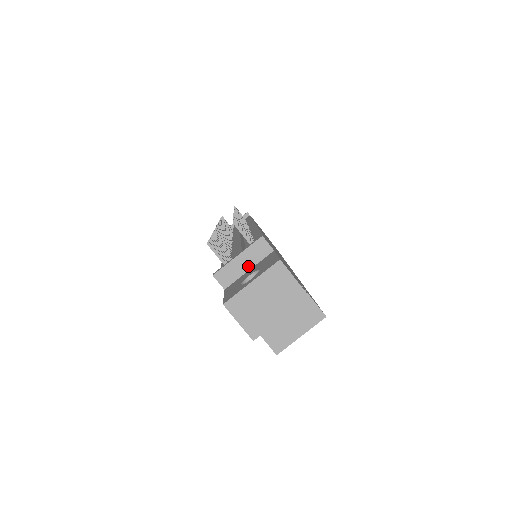
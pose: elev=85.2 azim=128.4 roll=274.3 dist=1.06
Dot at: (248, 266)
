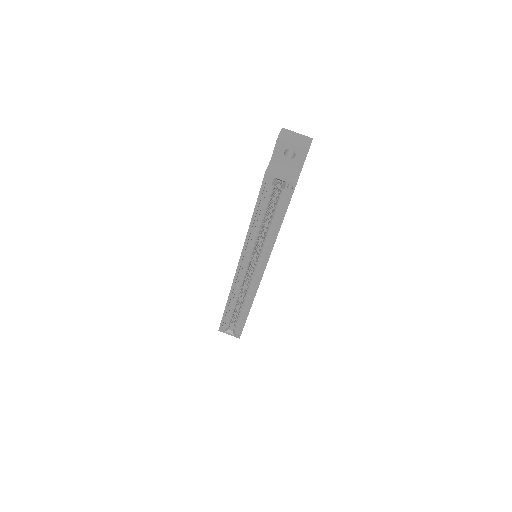
Dot at: occluded
